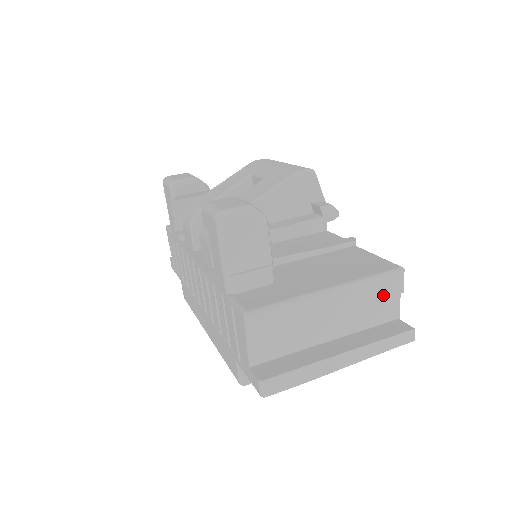
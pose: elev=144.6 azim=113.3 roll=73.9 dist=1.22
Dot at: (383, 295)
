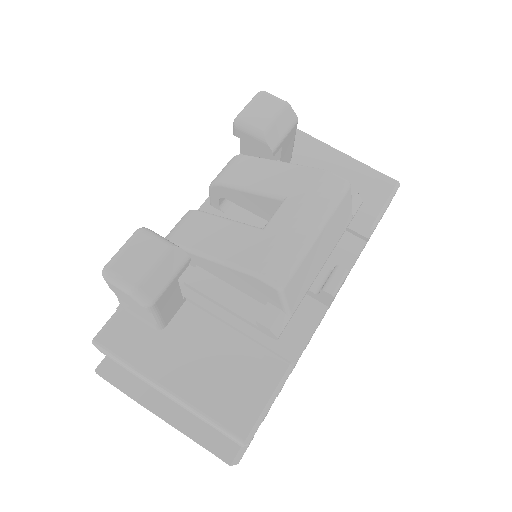
Dot at: (219, 431)
